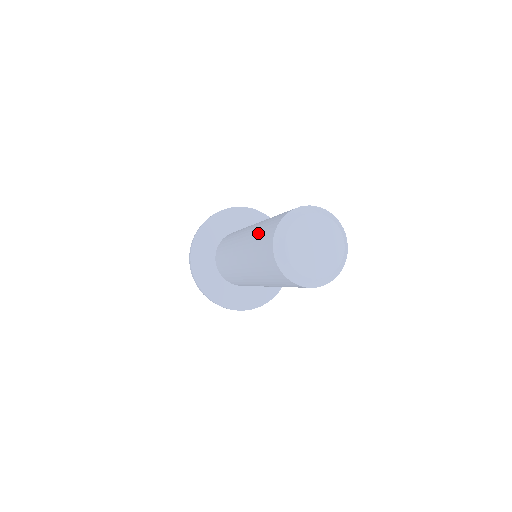
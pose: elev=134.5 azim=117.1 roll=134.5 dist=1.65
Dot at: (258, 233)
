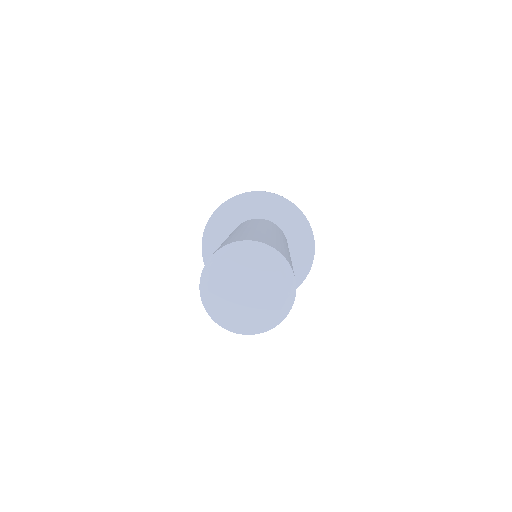
Dot at: (230, 238)
